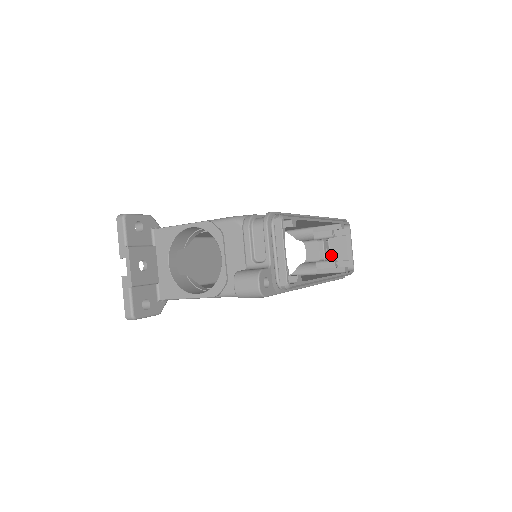
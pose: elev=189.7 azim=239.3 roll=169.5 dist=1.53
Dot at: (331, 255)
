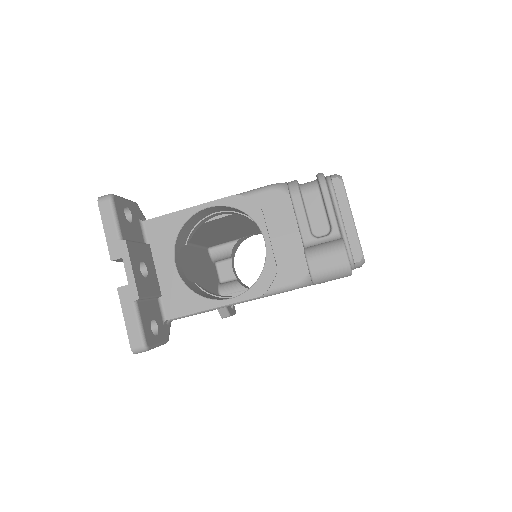
Dot at: occluded
